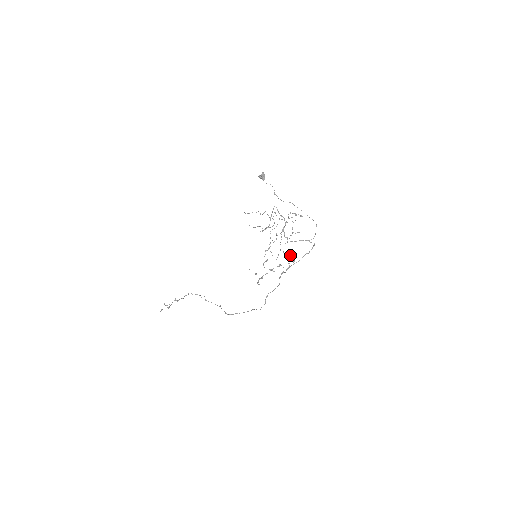
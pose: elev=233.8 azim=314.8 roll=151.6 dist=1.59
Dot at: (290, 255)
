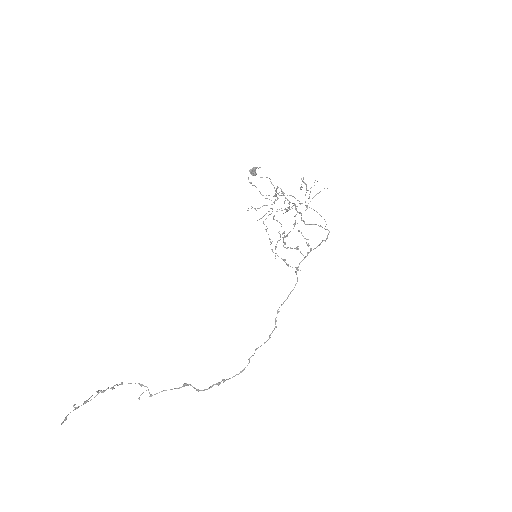
Dot at: occluded
